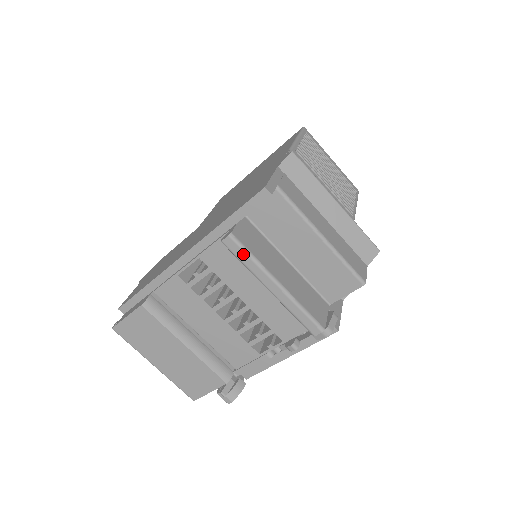
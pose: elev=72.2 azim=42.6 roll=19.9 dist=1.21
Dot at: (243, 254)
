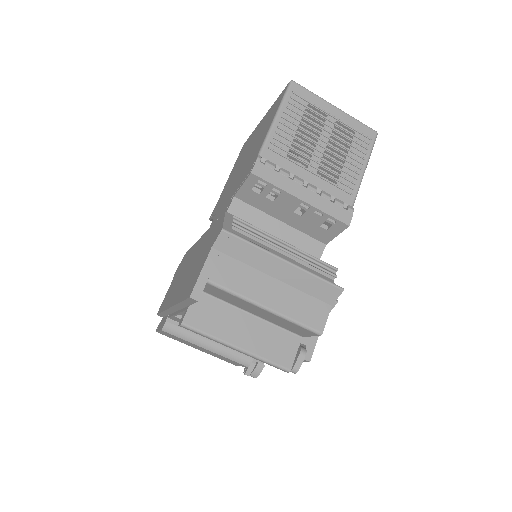
Dot at: (199, 334)
